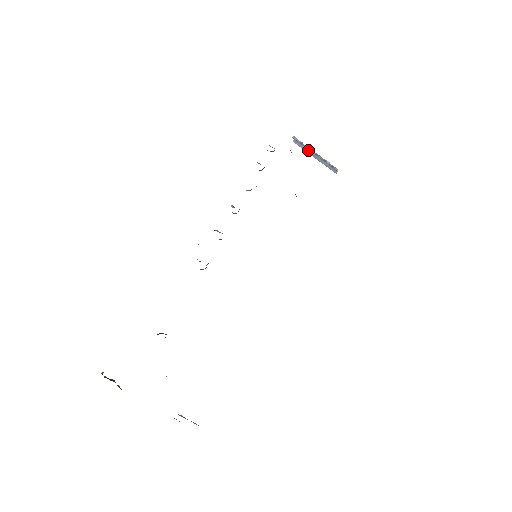
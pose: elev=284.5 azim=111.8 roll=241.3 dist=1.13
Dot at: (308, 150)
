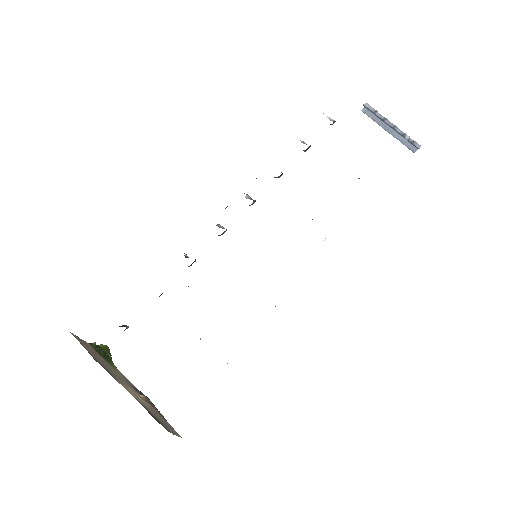
Dot at: (381, 121)
